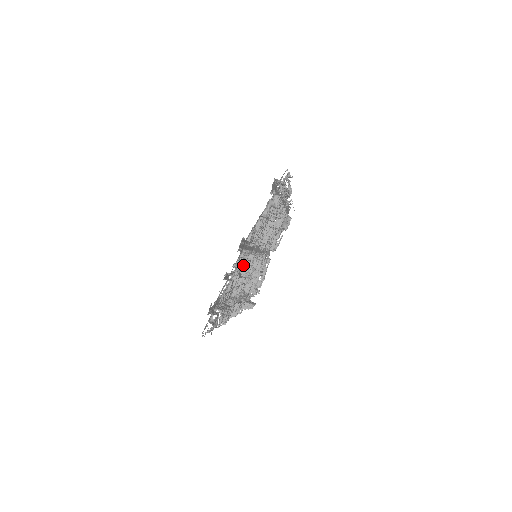
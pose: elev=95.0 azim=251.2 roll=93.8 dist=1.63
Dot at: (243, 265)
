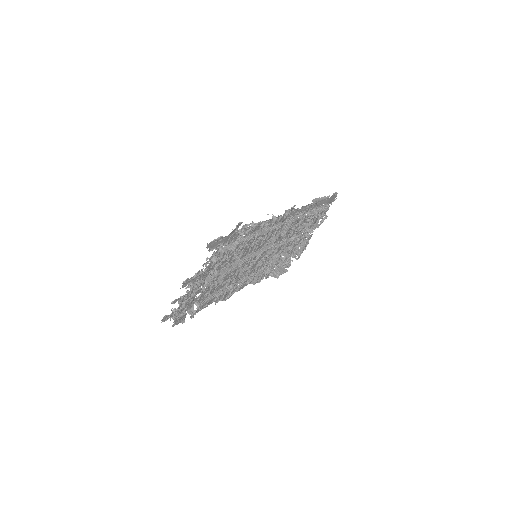
Dot at: (220, 276)
